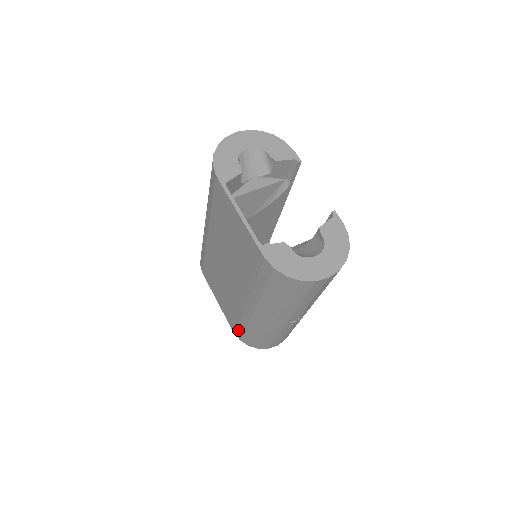
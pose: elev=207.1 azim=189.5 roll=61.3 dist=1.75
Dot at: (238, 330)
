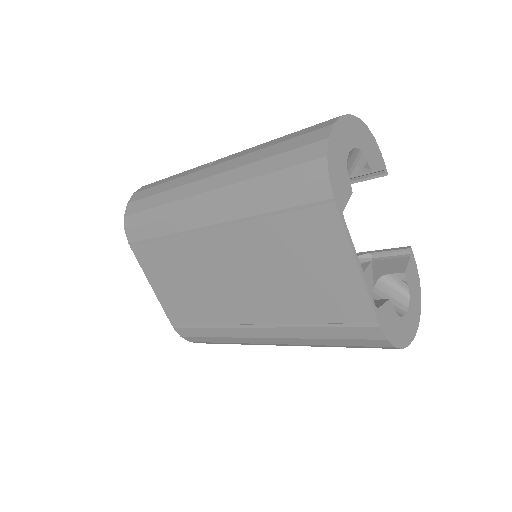
Dot at: (191, 331)
